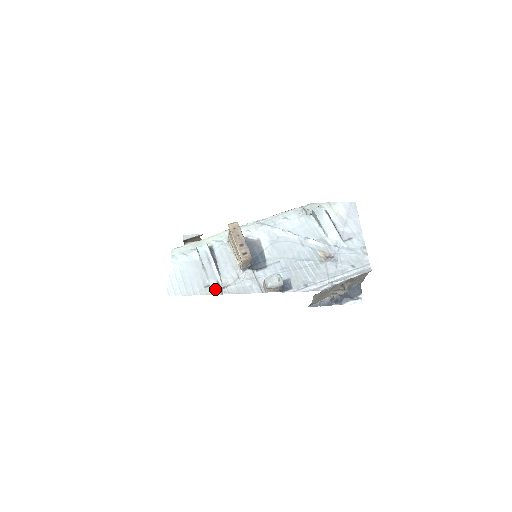
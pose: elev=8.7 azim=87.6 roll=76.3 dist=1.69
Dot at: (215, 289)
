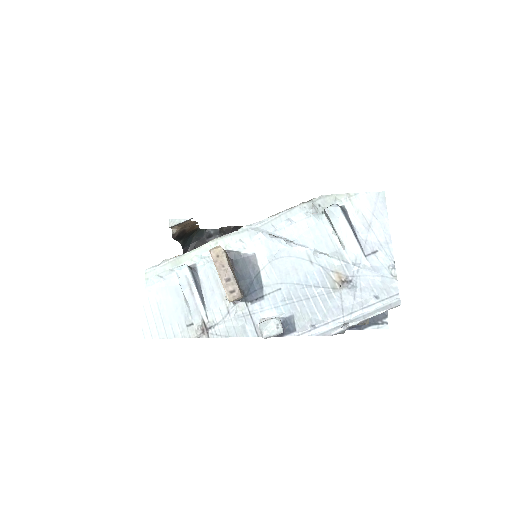
Dot at: (200, 330)
